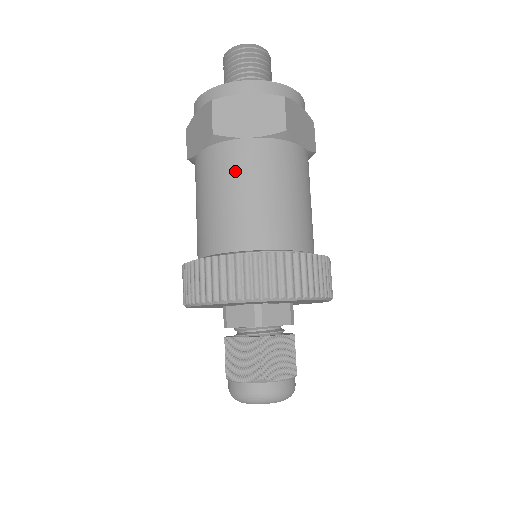
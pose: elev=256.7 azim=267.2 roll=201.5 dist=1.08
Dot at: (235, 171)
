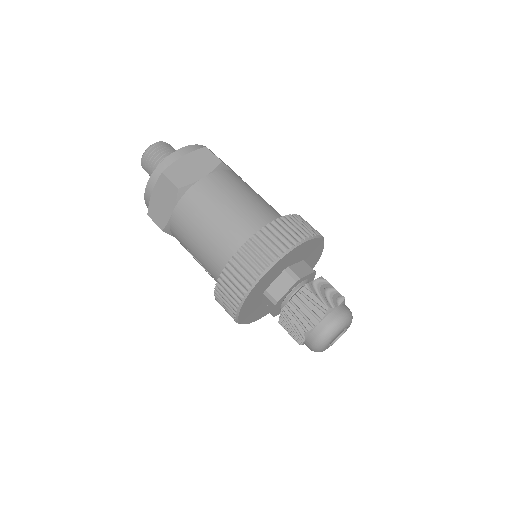
Dot at: (209, 200)
